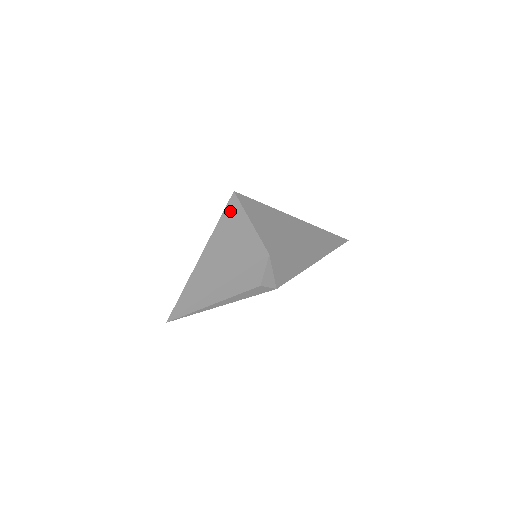
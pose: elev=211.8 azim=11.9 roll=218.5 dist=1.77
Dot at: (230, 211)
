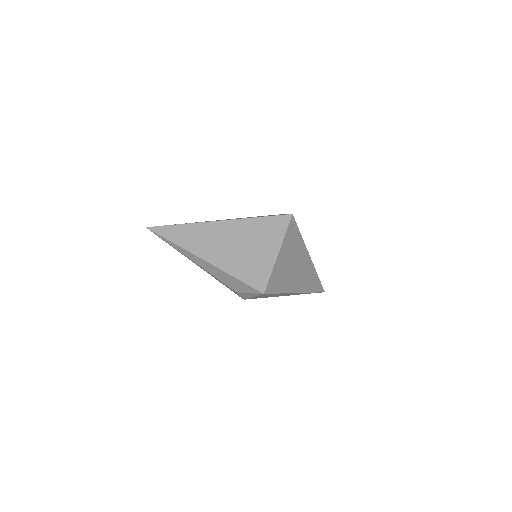
Dot at: (274, 224)
